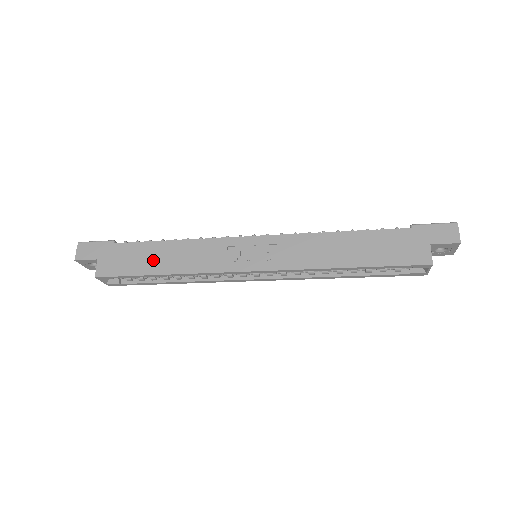
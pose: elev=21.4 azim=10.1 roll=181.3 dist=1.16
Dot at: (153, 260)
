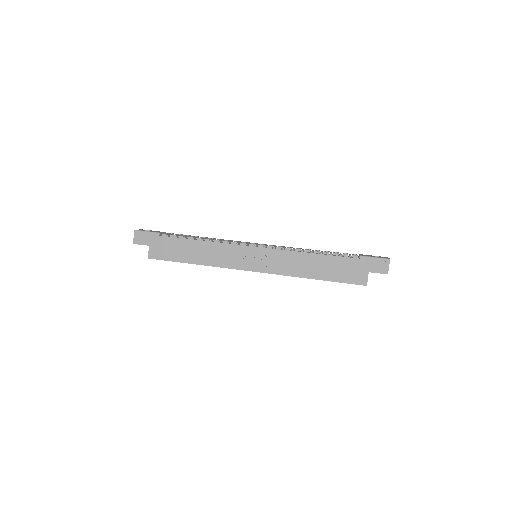
Dot at: (187, 253)
